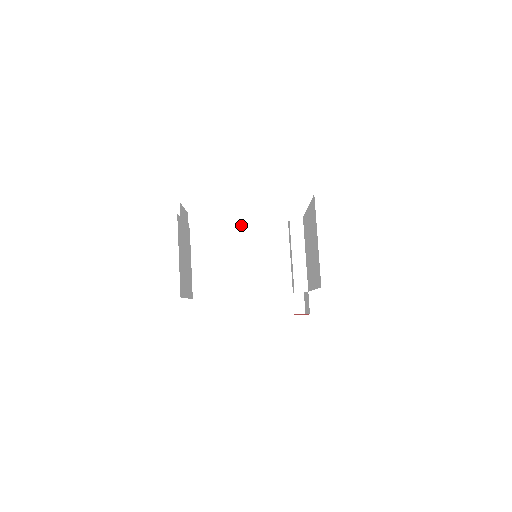
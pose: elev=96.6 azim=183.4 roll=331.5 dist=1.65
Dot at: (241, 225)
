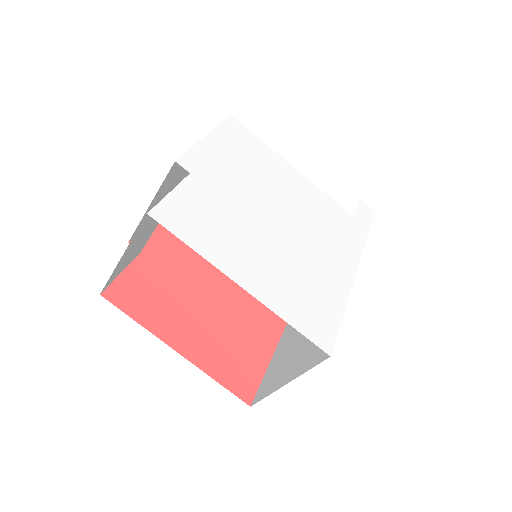
Dot at: (296, 169)
